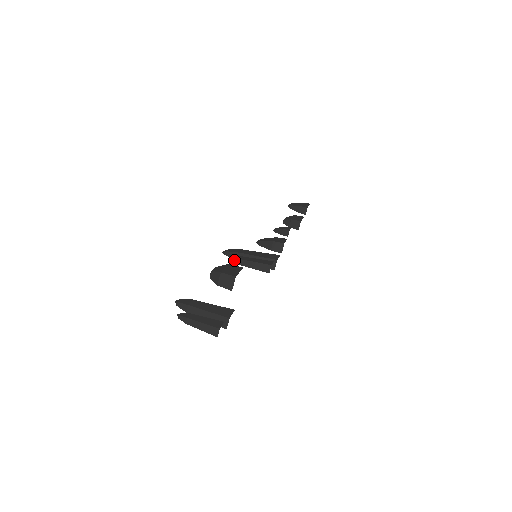
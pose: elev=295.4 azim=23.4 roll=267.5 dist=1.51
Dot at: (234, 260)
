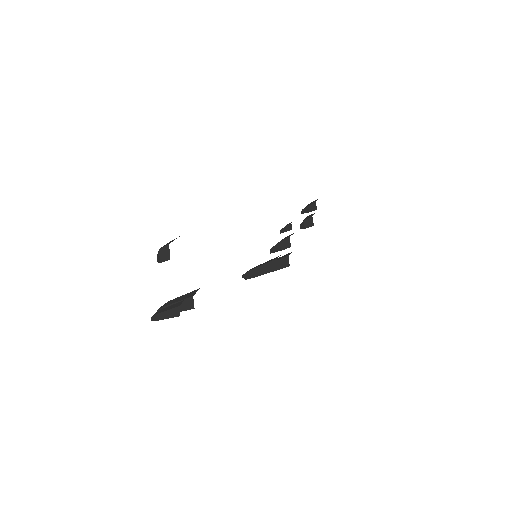
Dot at: (245, 275)
